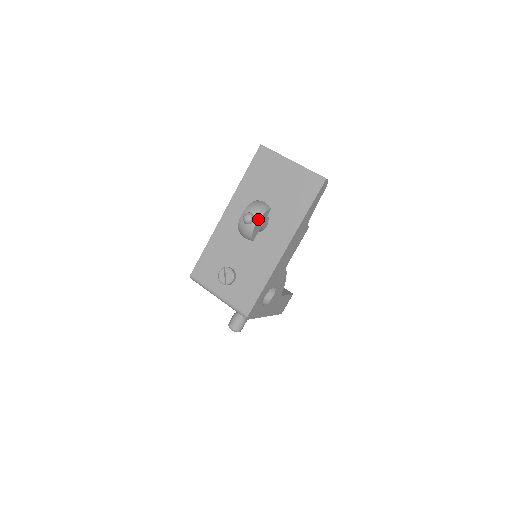
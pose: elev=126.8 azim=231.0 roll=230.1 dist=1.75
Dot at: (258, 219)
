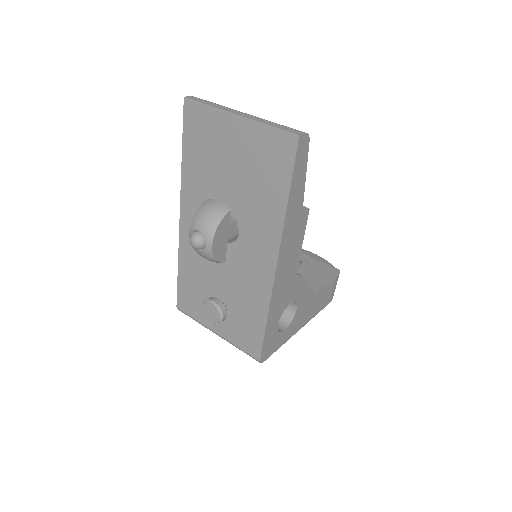
Dot at: (212, 239)
